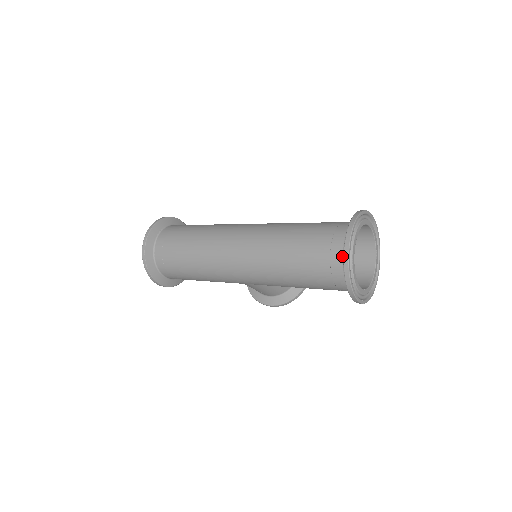
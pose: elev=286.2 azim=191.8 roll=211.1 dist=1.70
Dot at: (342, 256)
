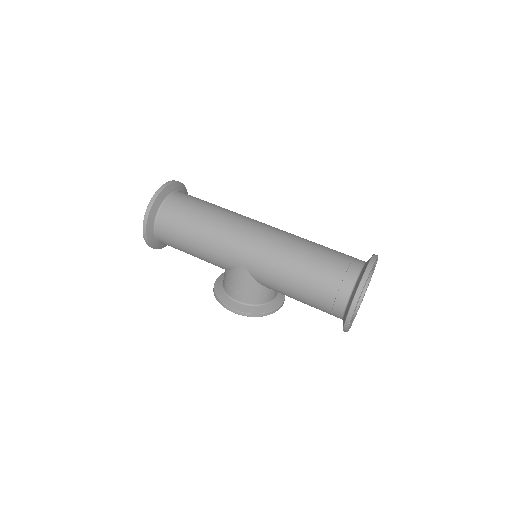
Dot at: (359, 272)
